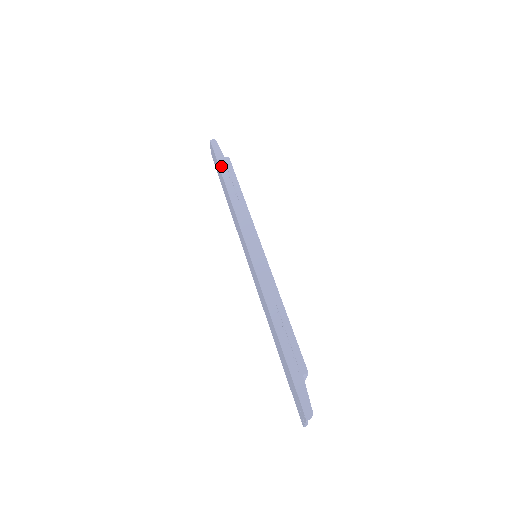
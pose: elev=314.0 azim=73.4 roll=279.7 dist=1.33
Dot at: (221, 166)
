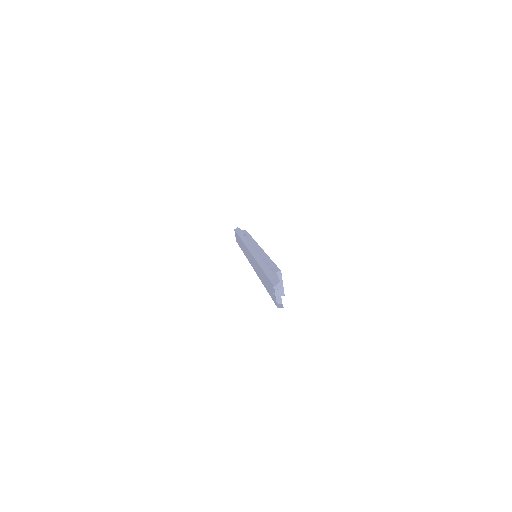
Dot at: (239, 233)
